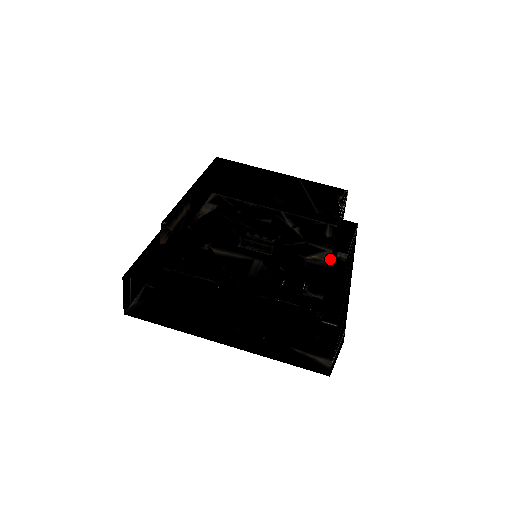
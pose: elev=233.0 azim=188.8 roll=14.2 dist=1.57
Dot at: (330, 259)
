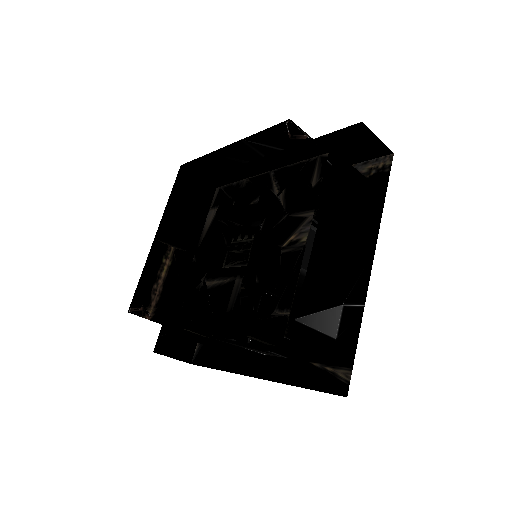
Dot at: (308, 232)
